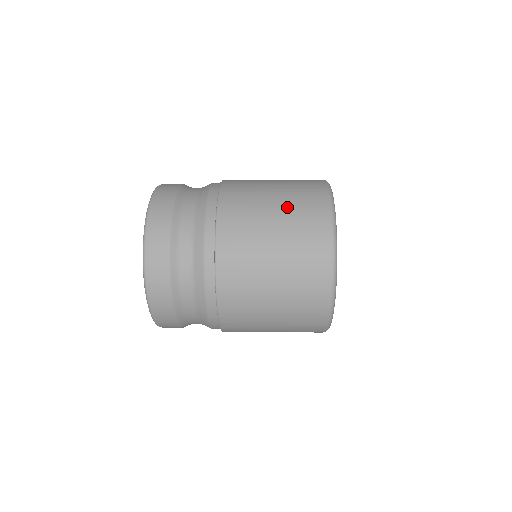
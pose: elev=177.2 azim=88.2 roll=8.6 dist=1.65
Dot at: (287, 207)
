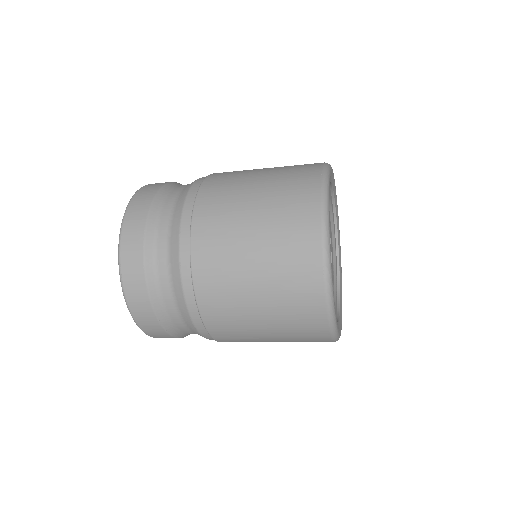
Dot at: (270, 213)
